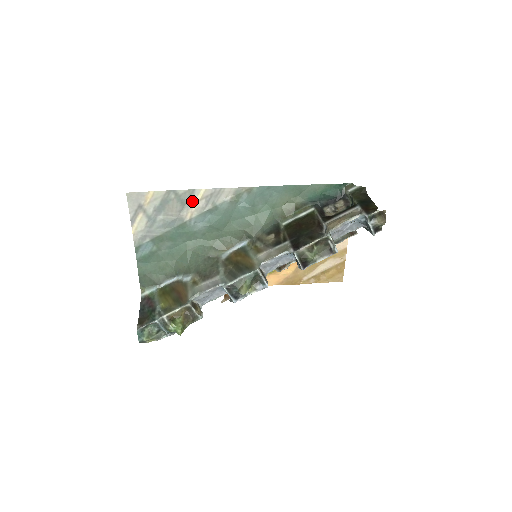
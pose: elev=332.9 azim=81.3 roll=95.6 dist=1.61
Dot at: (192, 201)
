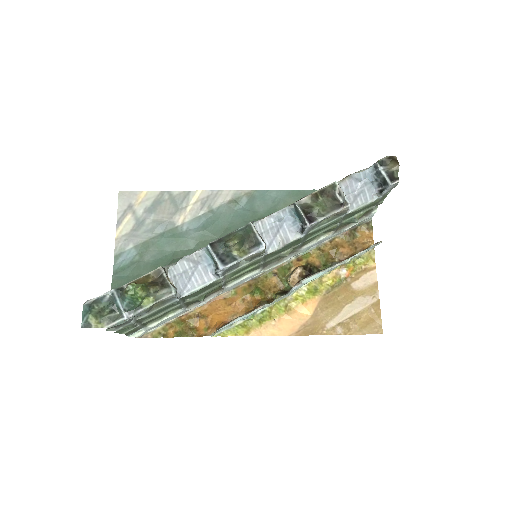
Dot at: (186, 204)
